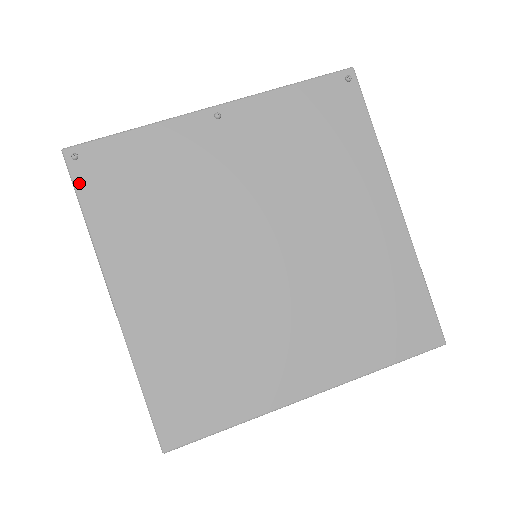
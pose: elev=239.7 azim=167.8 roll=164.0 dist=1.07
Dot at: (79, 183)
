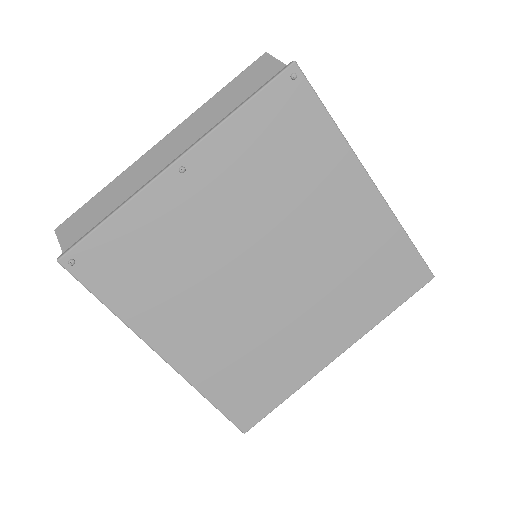
Dot at: (88, 282)
